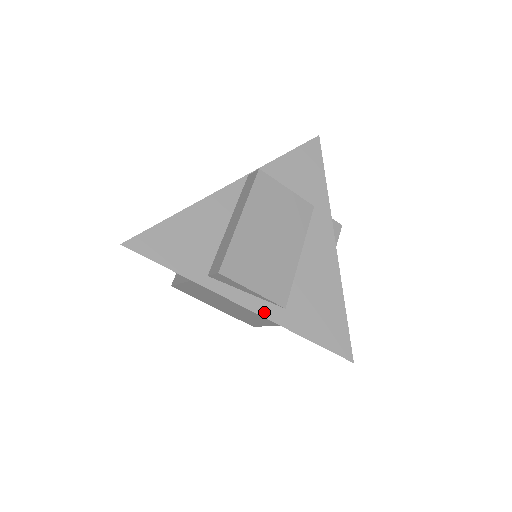
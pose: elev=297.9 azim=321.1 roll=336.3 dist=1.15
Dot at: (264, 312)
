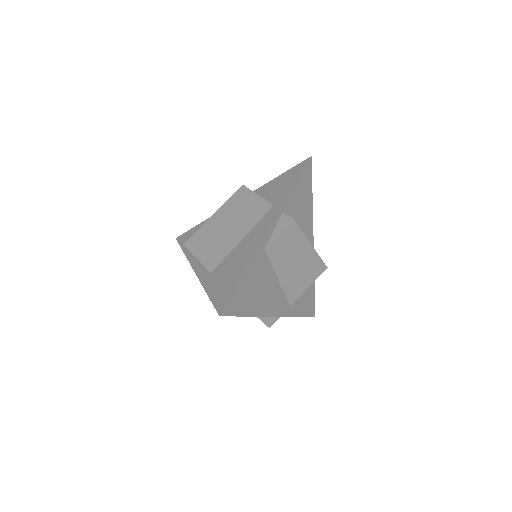
Dot at: (200, 274)
